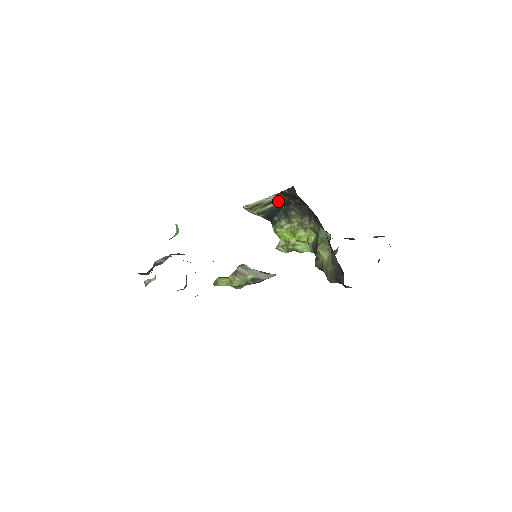
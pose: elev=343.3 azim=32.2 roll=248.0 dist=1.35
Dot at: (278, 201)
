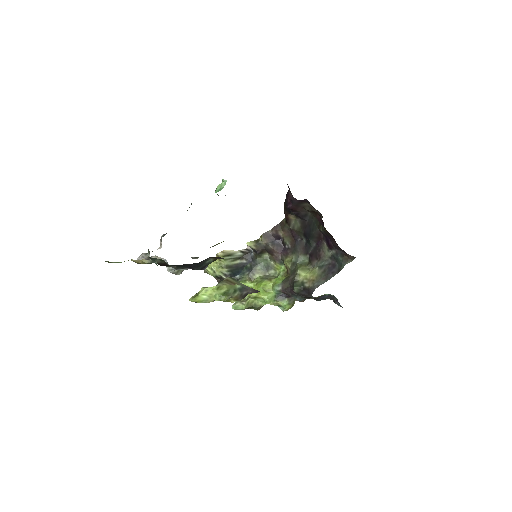
Dot at: (256, 245)
